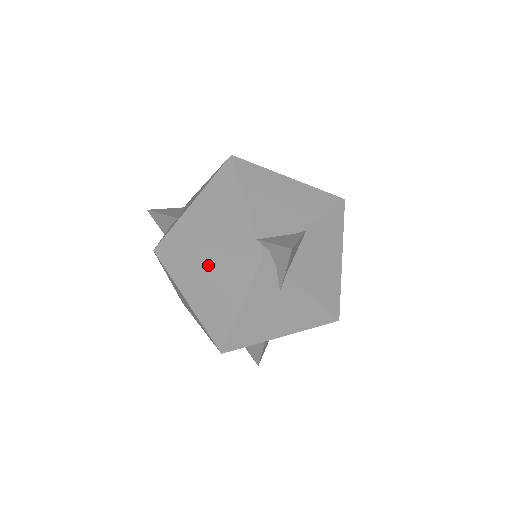
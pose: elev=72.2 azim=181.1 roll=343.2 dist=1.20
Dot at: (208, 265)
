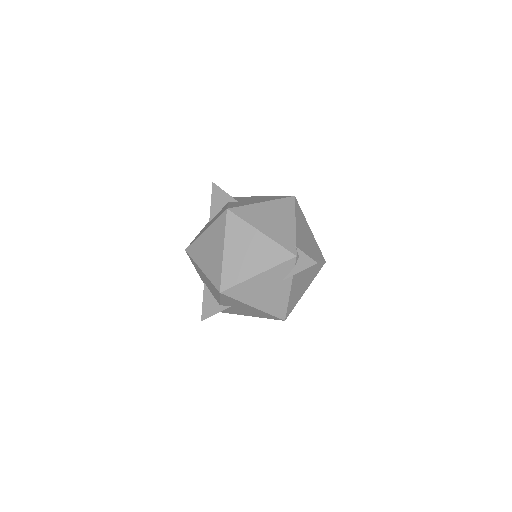
Dot at: (258, 240)
